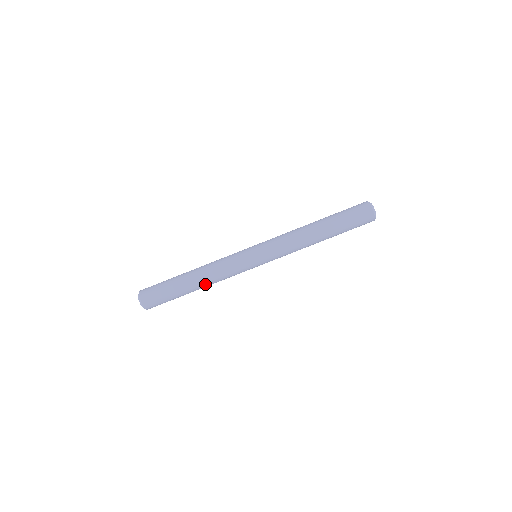
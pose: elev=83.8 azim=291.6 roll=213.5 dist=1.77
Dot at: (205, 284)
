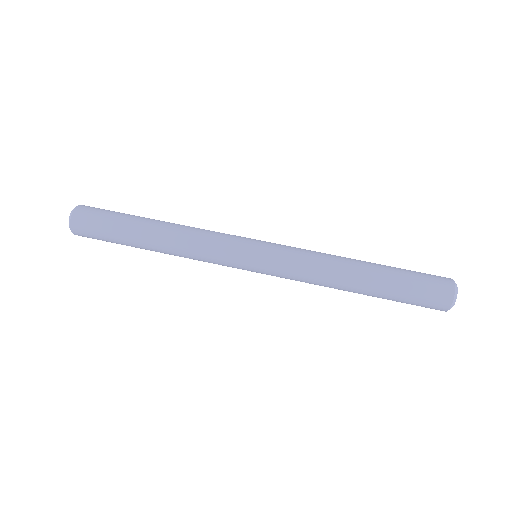
Dot at: (167, 251)
